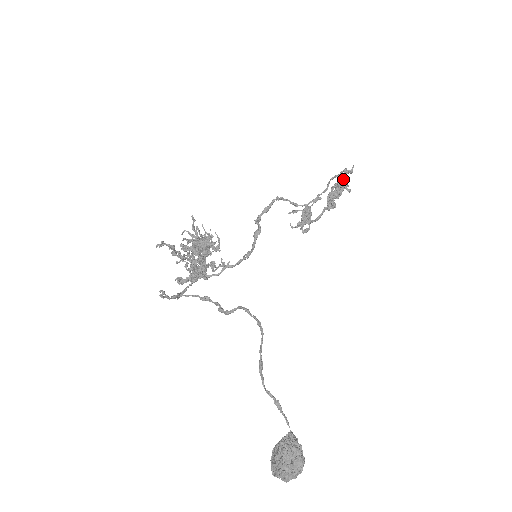
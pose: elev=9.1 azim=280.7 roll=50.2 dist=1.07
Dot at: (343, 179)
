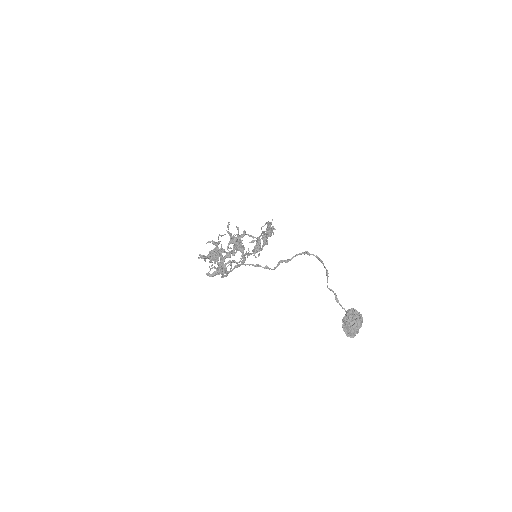
Dot at: (270, 226)
